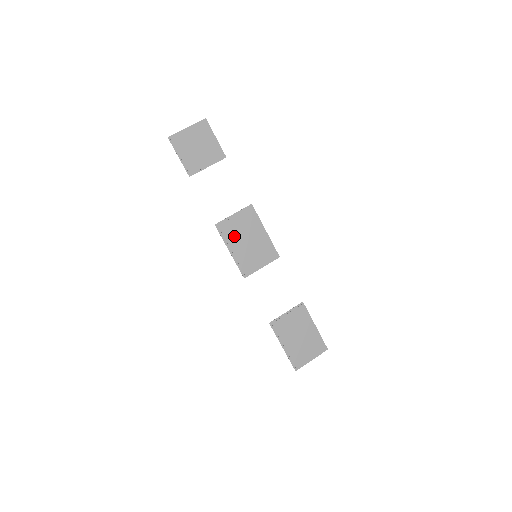
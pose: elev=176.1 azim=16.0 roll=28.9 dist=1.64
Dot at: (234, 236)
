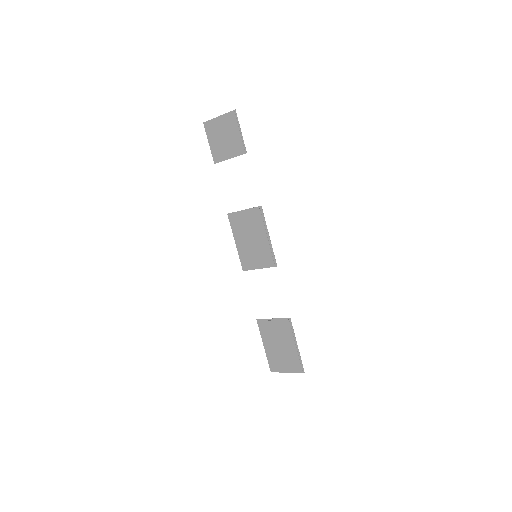
Dot at: (241, 230)
